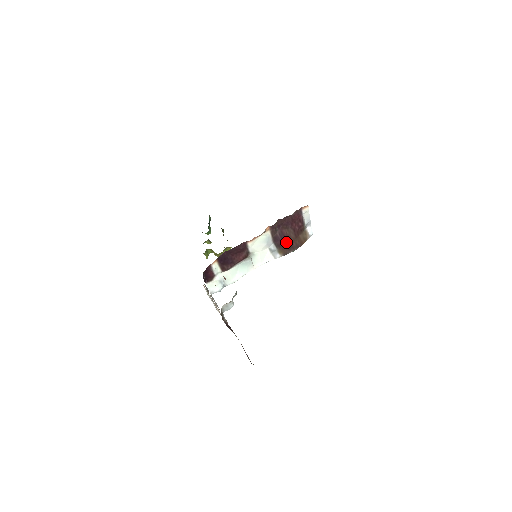
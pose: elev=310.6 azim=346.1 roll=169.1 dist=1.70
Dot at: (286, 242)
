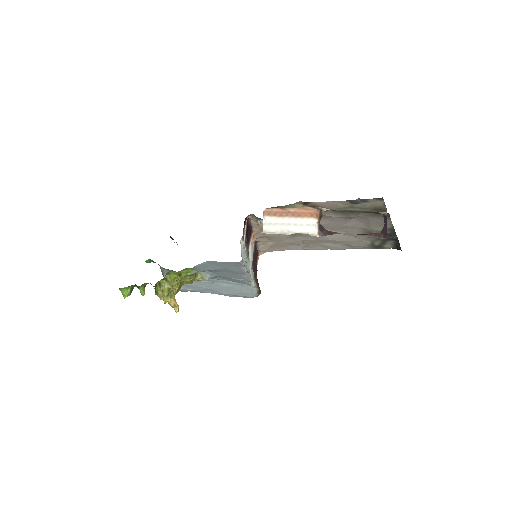
Dot at: (256, 276)
